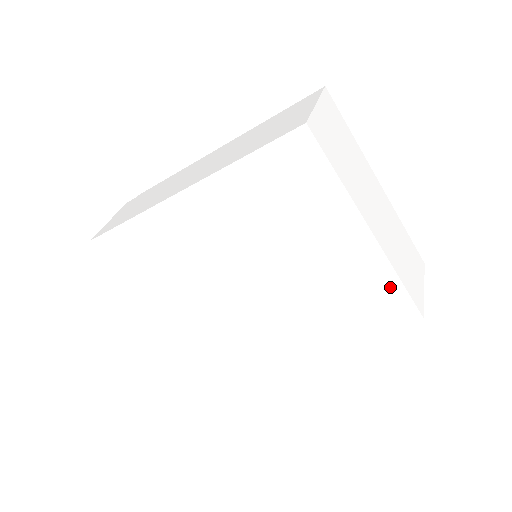
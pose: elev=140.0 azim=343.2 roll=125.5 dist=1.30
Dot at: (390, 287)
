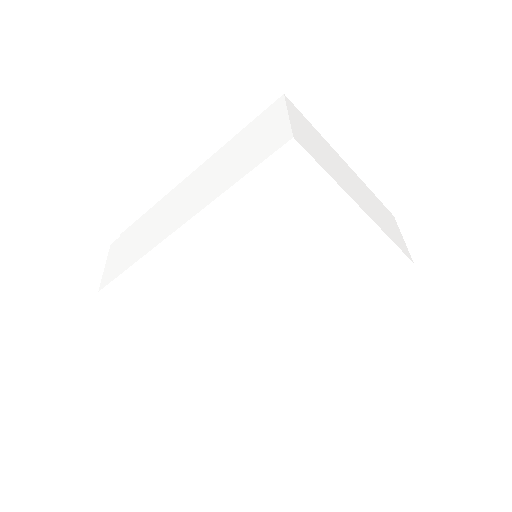
Dot at: (383, 248)
